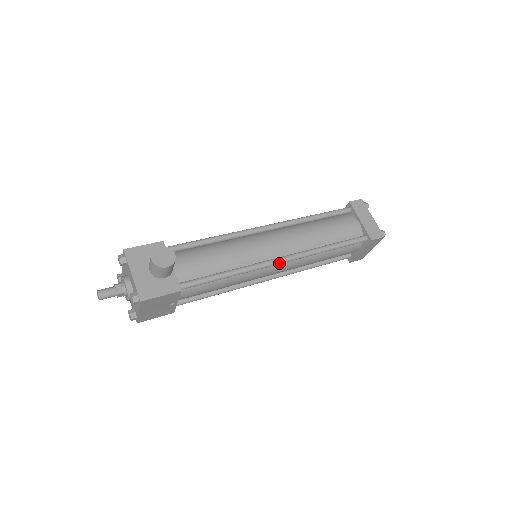
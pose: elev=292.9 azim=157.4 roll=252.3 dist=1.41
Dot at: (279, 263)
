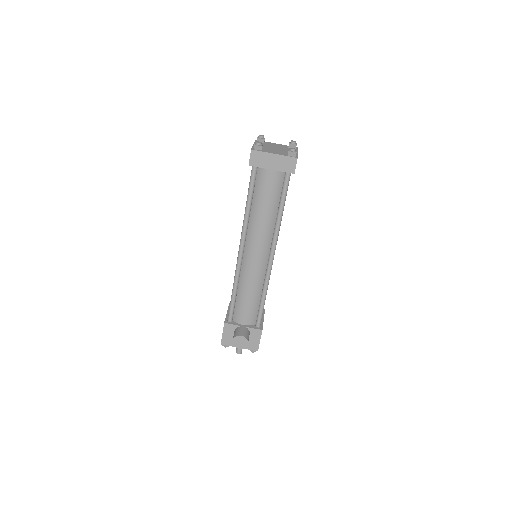
Dot at: (273, 259)
